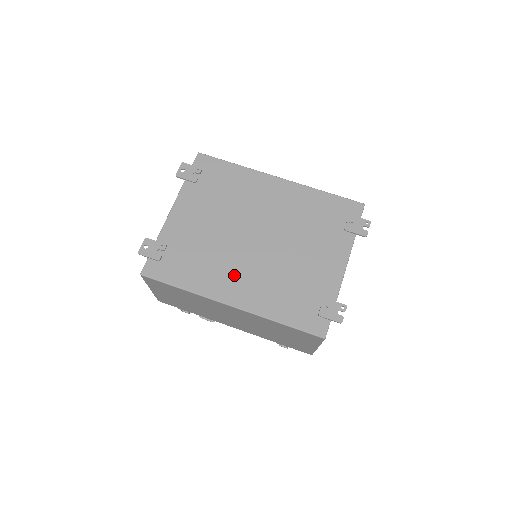
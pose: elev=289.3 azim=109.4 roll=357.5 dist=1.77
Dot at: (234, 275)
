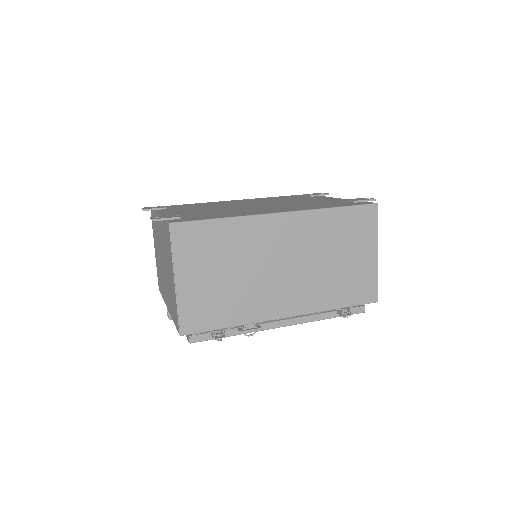
Dot at: (261, 210)
